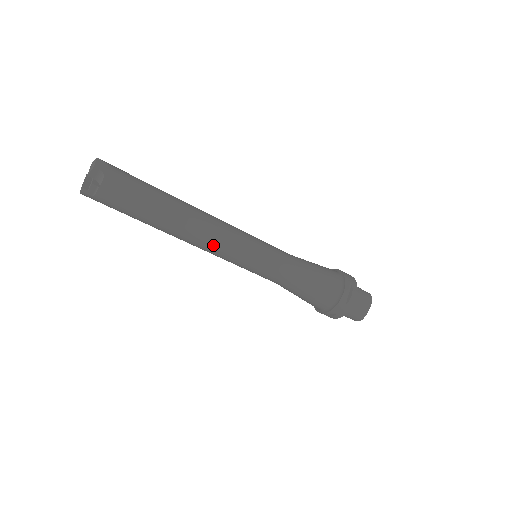
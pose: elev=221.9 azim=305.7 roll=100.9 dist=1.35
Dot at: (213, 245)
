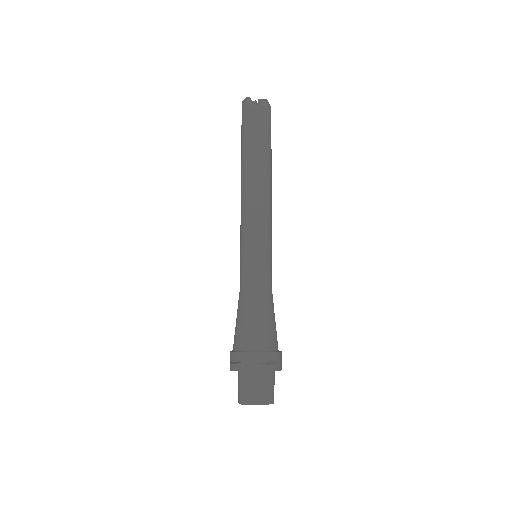
Dot at: (252, 204)
